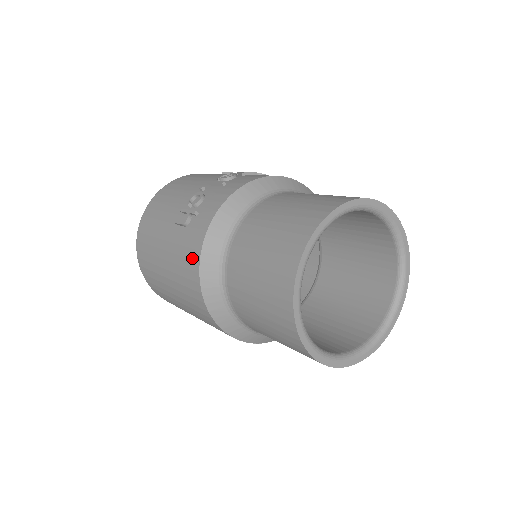
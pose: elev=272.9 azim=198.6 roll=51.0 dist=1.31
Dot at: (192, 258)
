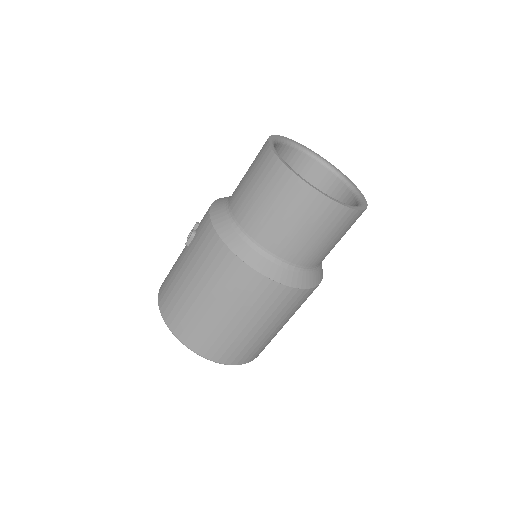
Dot at: (207, 234)
